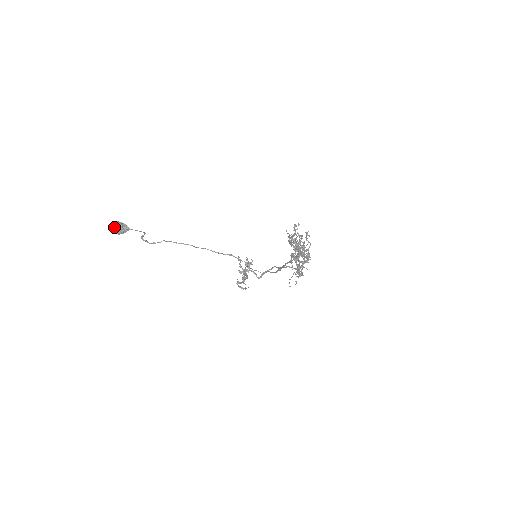
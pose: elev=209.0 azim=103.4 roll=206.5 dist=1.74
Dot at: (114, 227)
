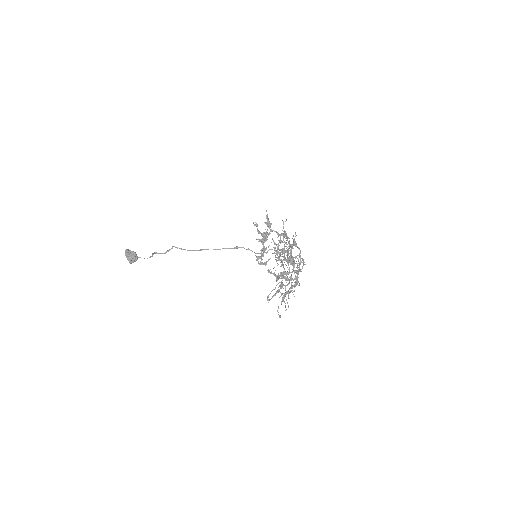
Dot at: occluded
